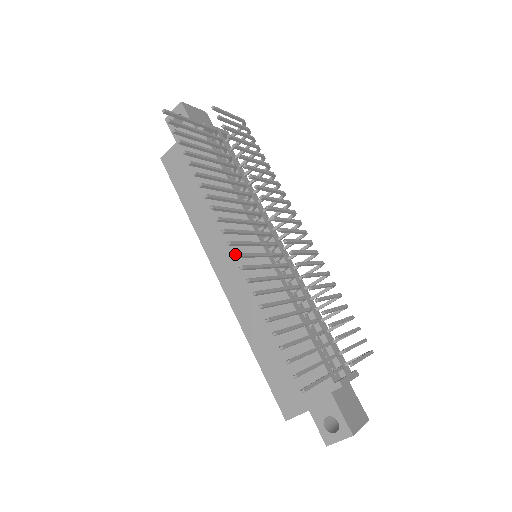
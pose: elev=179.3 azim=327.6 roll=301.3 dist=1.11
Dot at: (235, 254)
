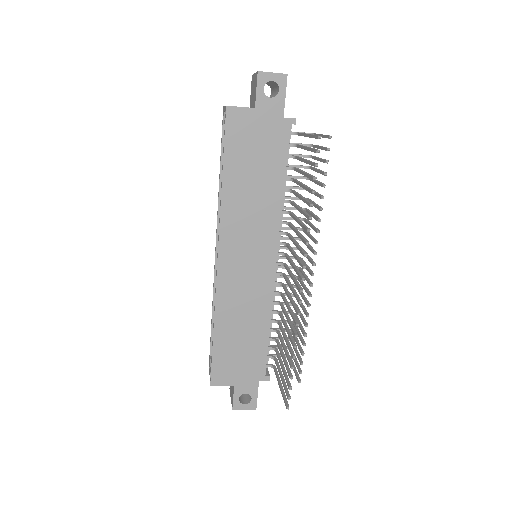
Dot at: occluded
